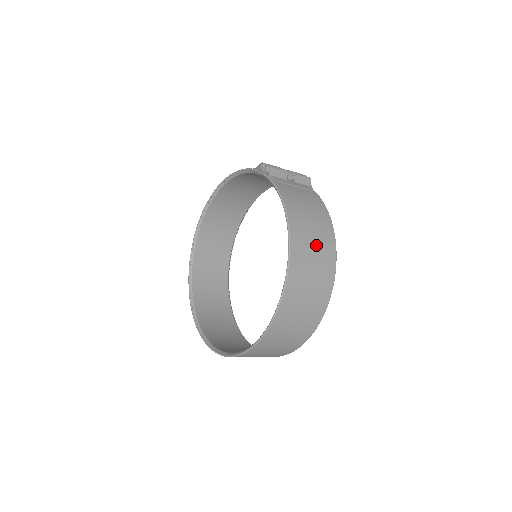
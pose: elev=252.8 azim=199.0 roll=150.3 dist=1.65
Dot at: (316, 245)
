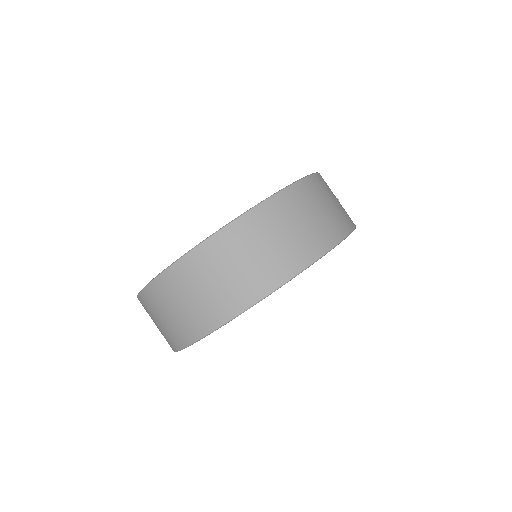
Dot at: (327, 210)
